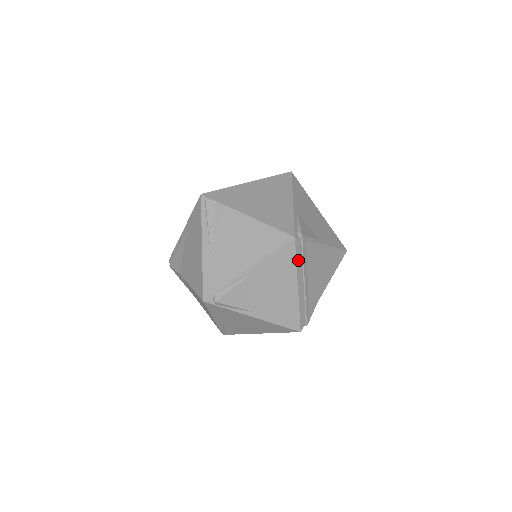
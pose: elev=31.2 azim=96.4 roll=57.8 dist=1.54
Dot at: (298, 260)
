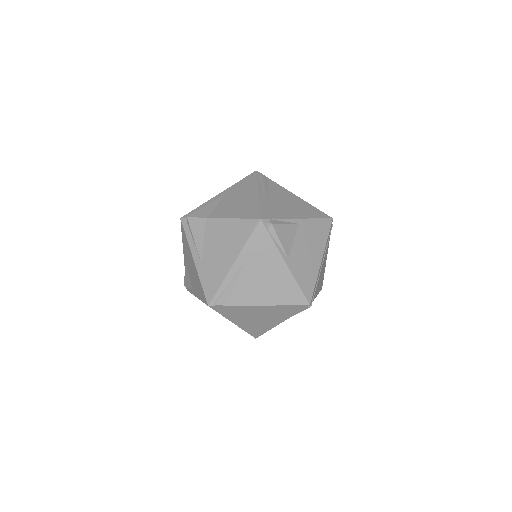
Dot at: occluded
